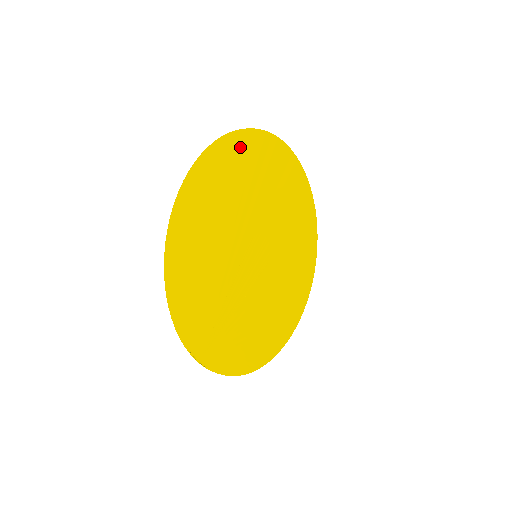
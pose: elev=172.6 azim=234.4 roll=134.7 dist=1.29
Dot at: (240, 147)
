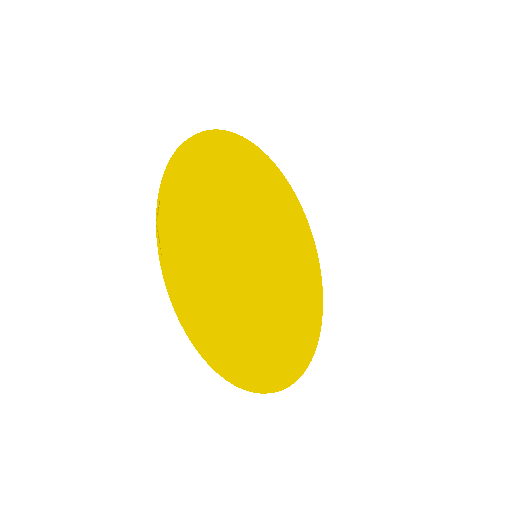
Dot at: (280, 183)
